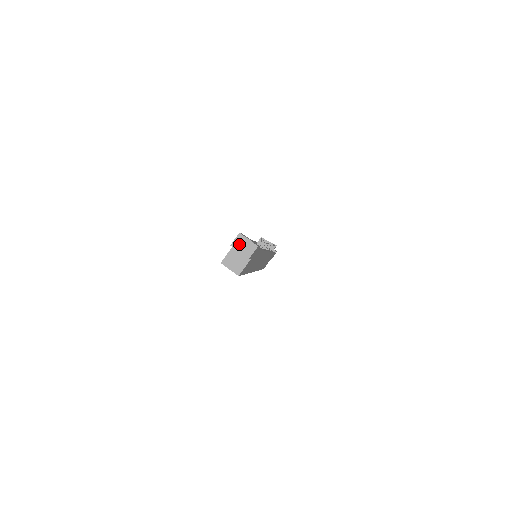
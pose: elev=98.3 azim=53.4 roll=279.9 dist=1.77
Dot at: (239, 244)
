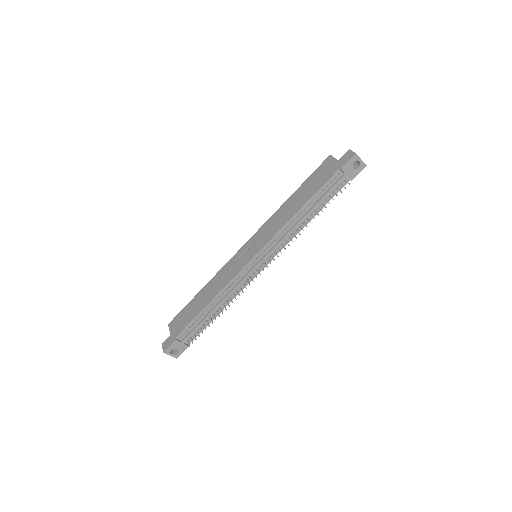
Dot at: occluded
